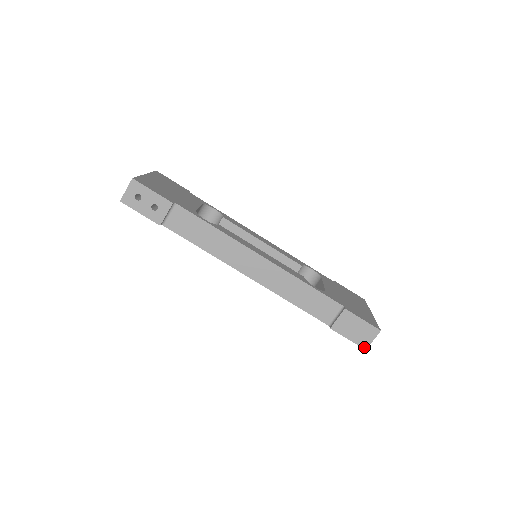
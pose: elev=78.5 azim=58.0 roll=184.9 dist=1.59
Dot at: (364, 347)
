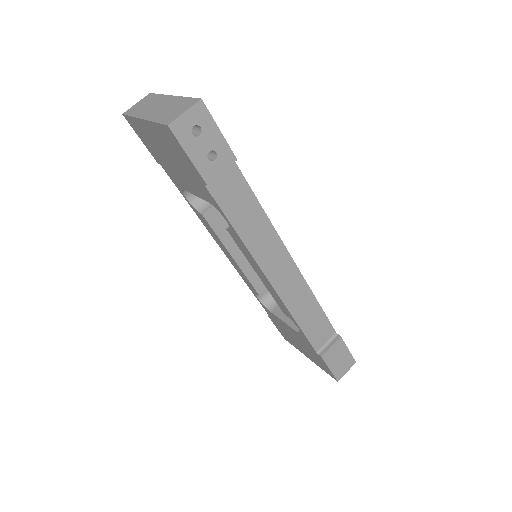
Dot at: (338, 379)
